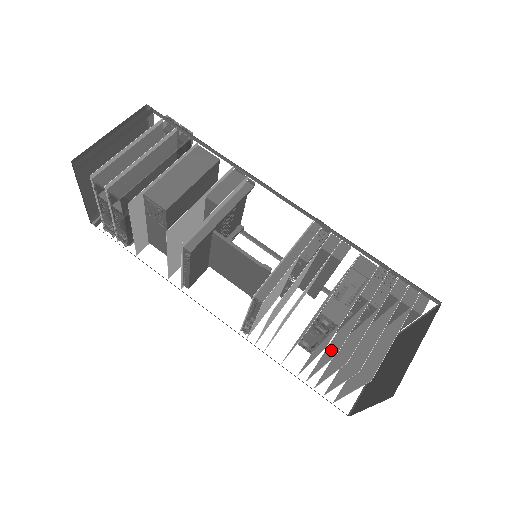
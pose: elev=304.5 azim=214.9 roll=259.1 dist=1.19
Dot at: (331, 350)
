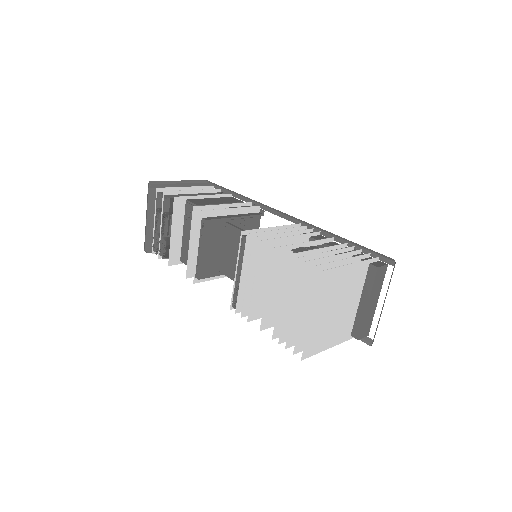
Dot at: occluded
